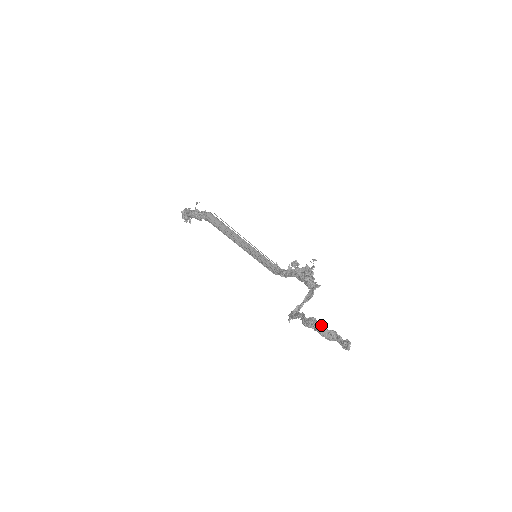
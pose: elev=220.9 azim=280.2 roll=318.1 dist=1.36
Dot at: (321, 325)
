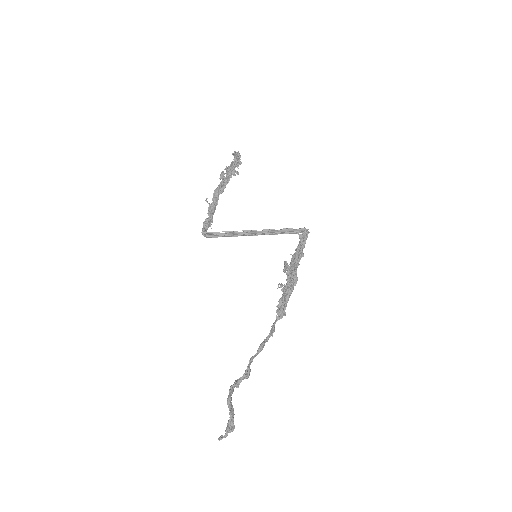
Dot at: (227, 403)
